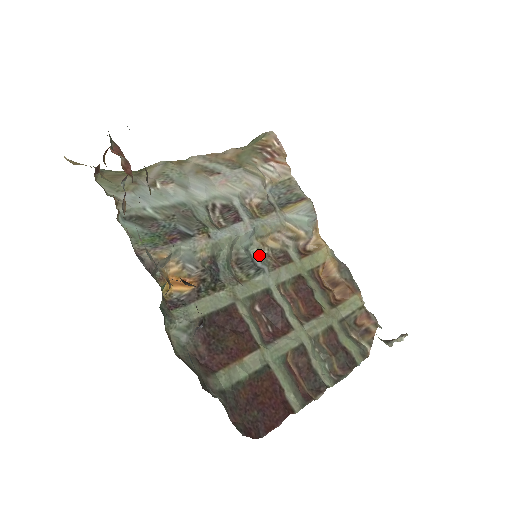
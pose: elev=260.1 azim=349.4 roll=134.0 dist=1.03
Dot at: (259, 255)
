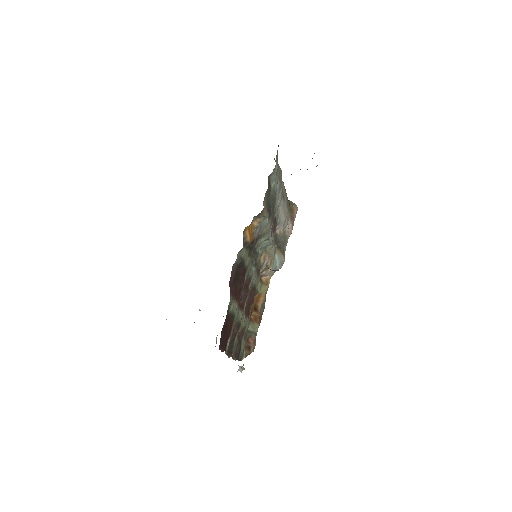
Dot at: (258, 257)
